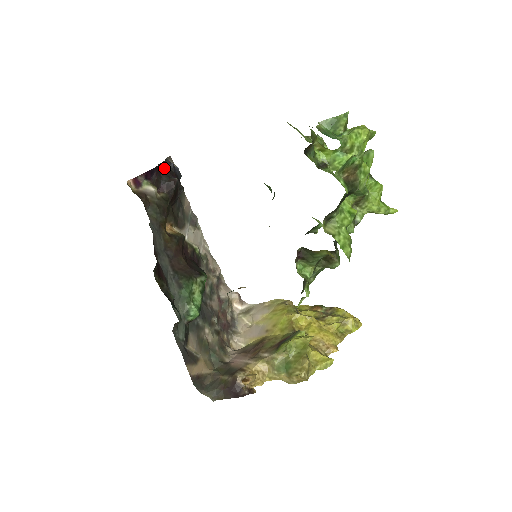
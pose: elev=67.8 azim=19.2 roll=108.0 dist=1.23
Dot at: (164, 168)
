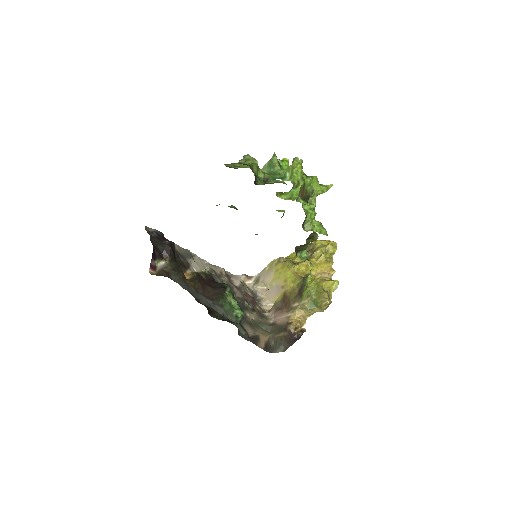
Dot at: (154, 241)
